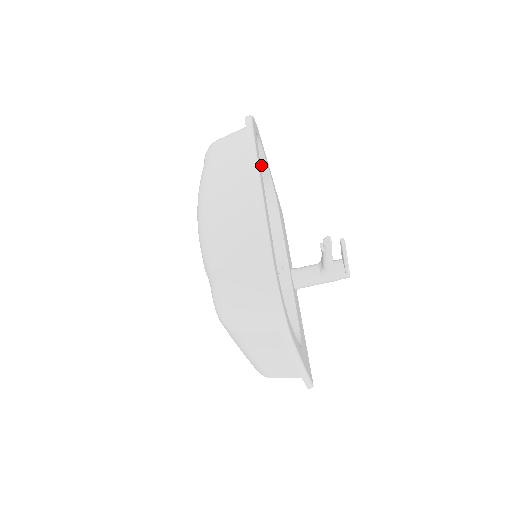
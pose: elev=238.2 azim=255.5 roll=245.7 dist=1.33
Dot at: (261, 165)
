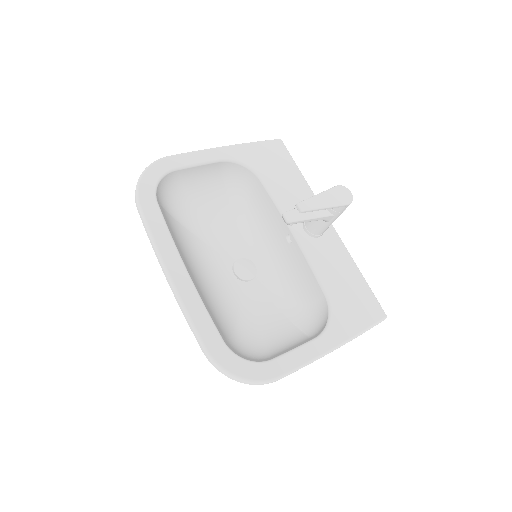
Dot at: (201, 168)
